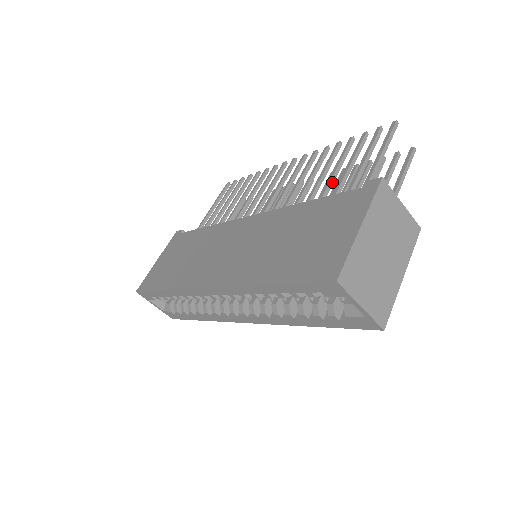
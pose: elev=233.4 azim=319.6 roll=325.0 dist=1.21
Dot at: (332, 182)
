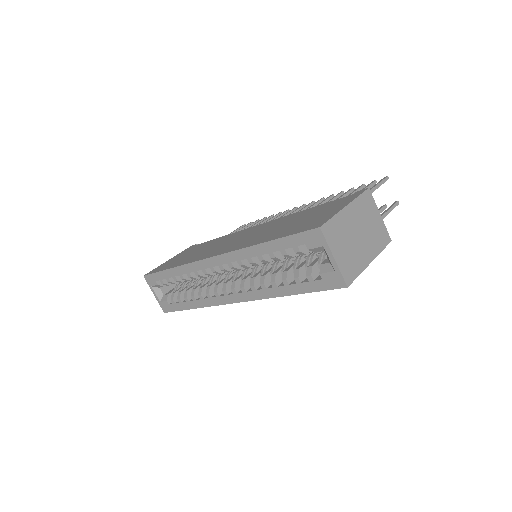
Dot at: occluded
